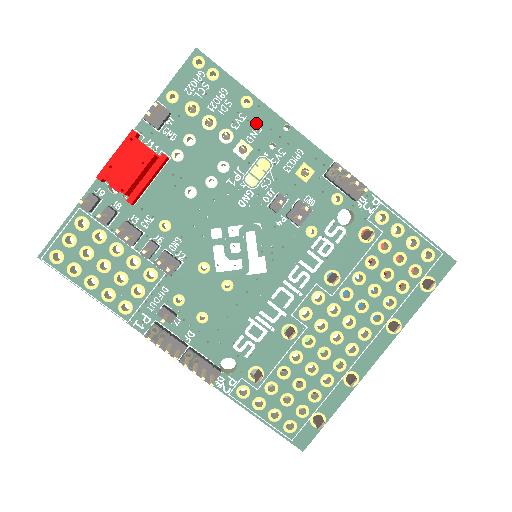
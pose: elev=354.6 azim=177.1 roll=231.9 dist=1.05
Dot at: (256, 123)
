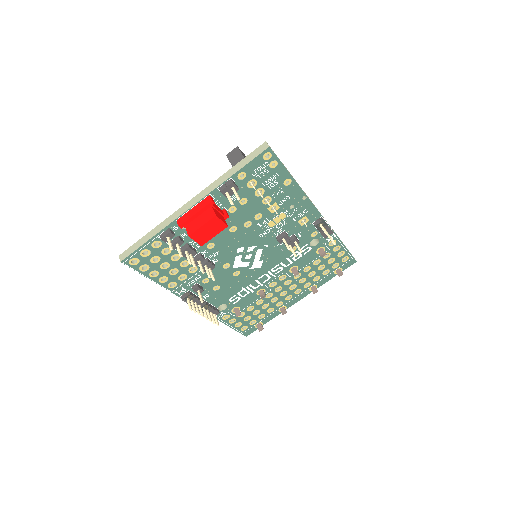
Dot at: (288, 194)
